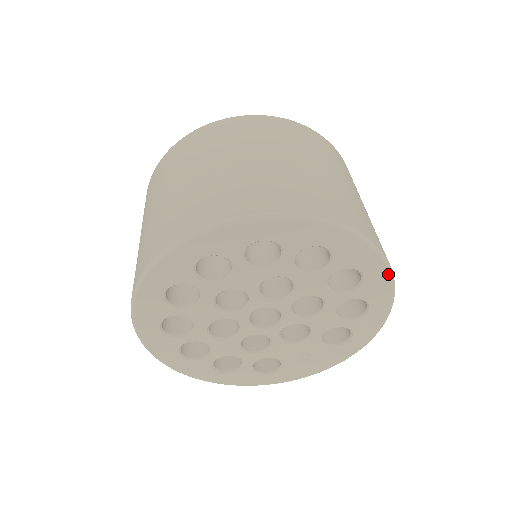
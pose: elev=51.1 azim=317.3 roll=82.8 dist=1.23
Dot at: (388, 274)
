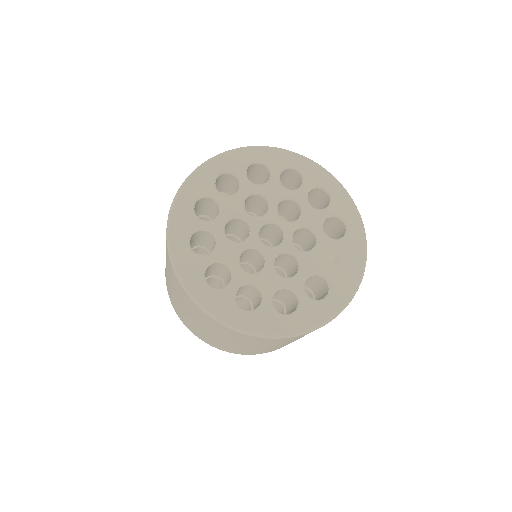
Dot at: (310, 161)
